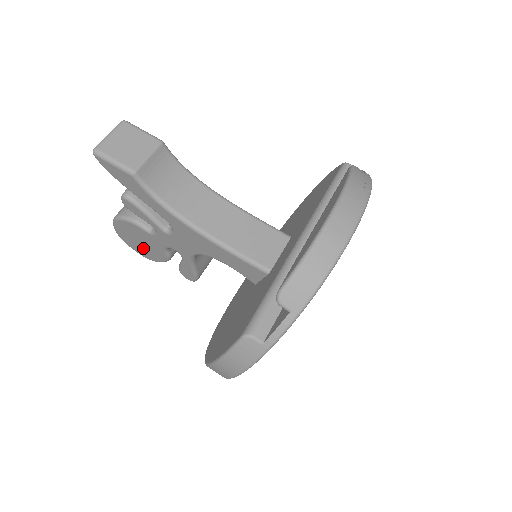
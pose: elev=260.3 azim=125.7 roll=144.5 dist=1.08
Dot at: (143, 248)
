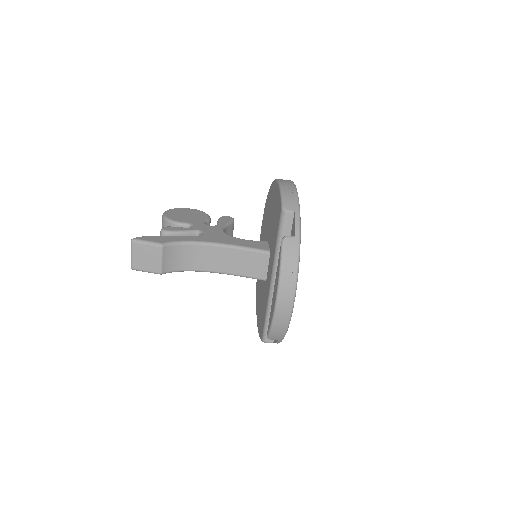
Dot at: occluded
